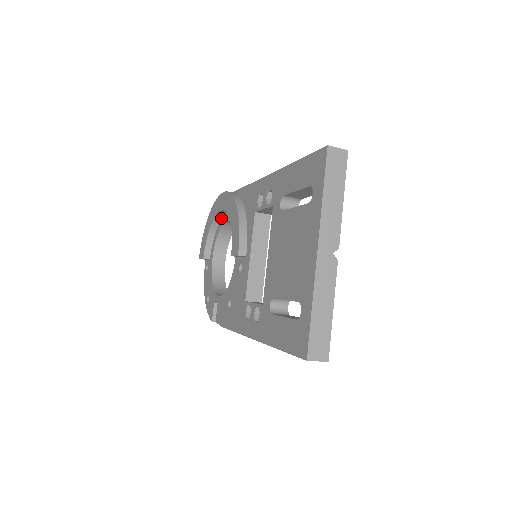
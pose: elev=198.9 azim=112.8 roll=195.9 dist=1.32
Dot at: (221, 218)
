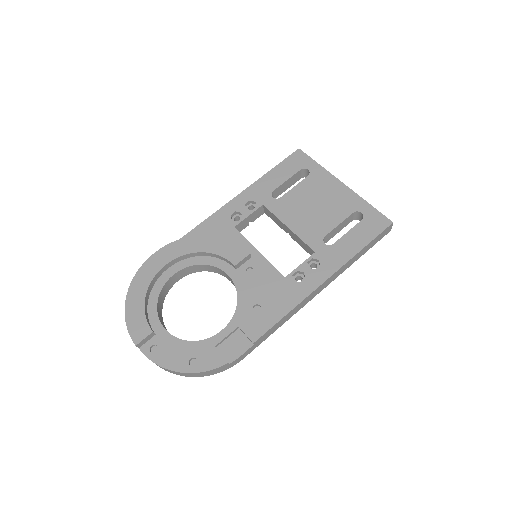
Dot at: (154, 284)
